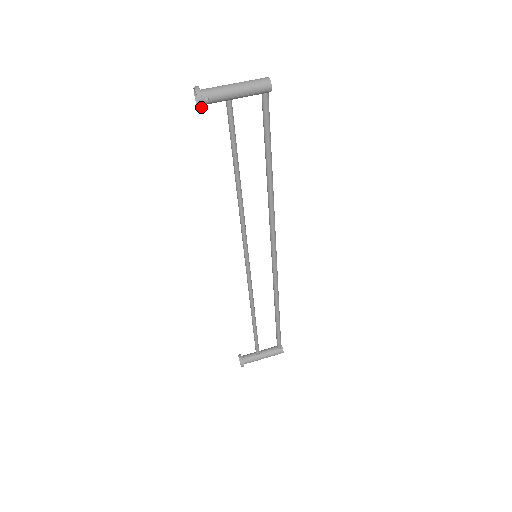
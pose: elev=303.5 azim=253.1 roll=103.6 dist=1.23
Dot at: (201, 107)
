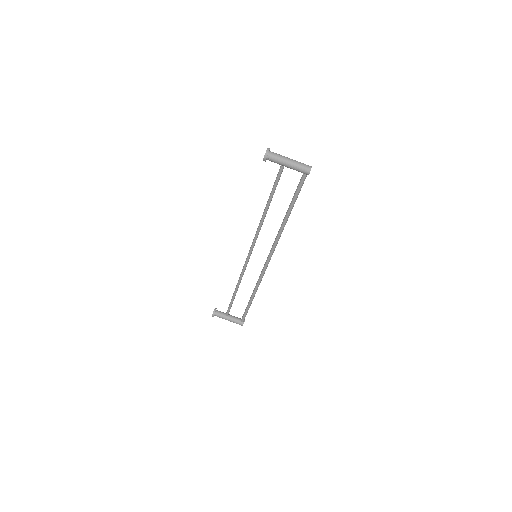
Dot at: occluded
